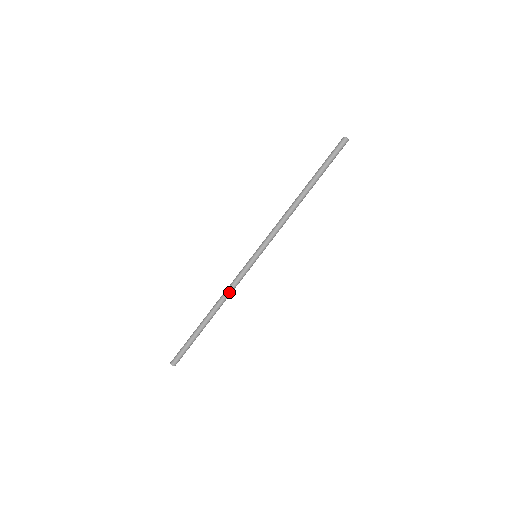
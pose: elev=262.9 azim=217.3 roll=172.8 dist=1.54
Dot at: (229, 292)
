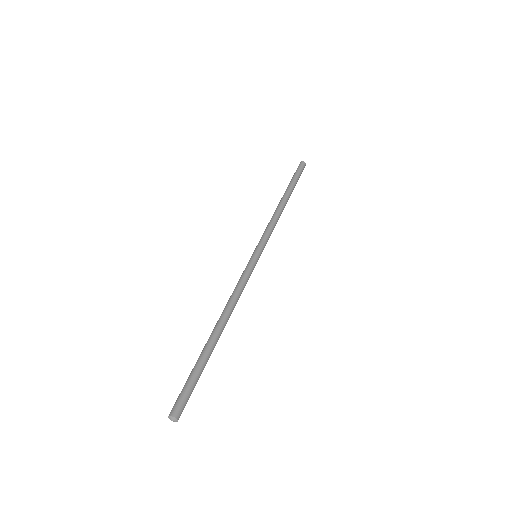
Dot at: (238, 295)
